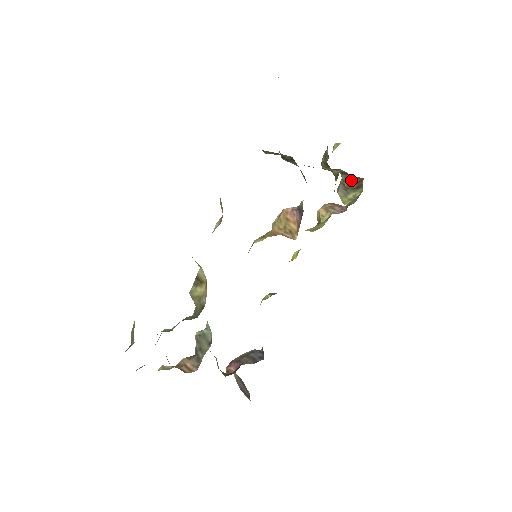
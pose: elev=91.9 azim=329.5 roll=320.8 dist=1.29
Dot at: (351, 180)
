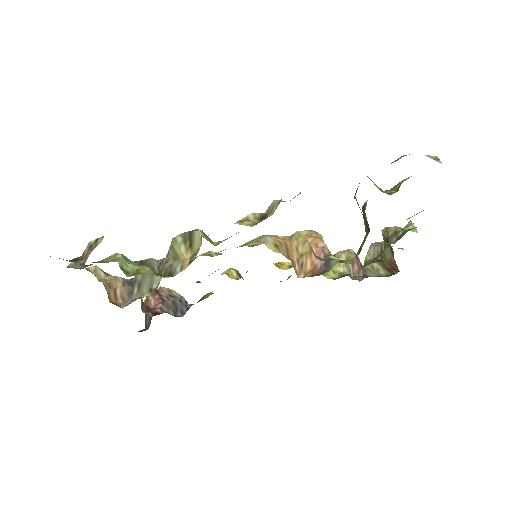
Dot at: (390, 260)
